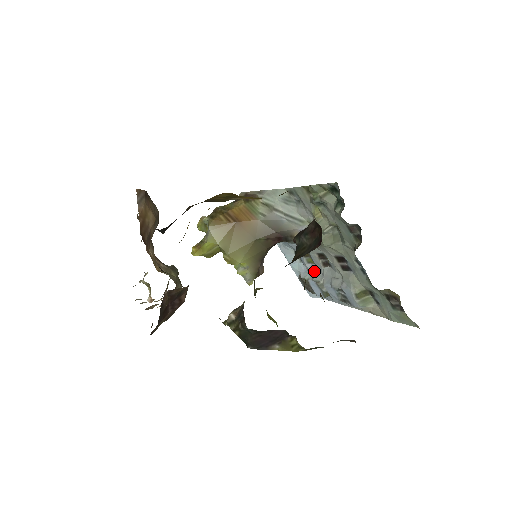
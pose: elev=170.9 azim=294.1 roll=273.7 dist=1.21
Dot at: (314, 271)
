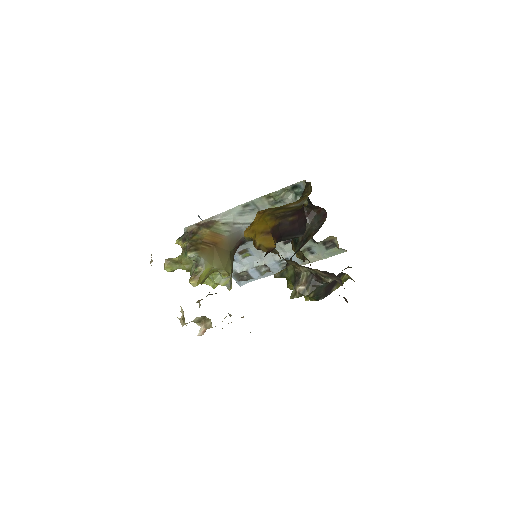
Dot at: (251, 261)
